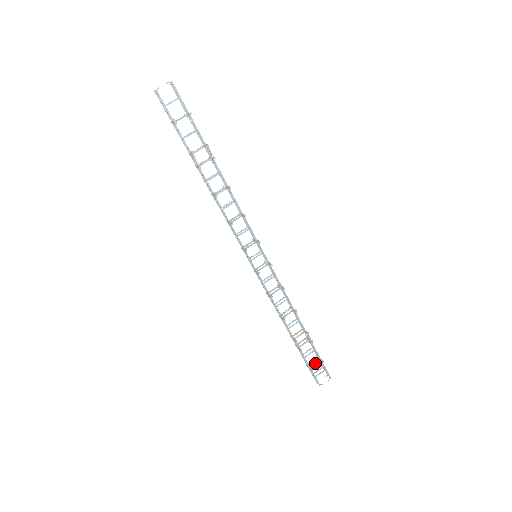
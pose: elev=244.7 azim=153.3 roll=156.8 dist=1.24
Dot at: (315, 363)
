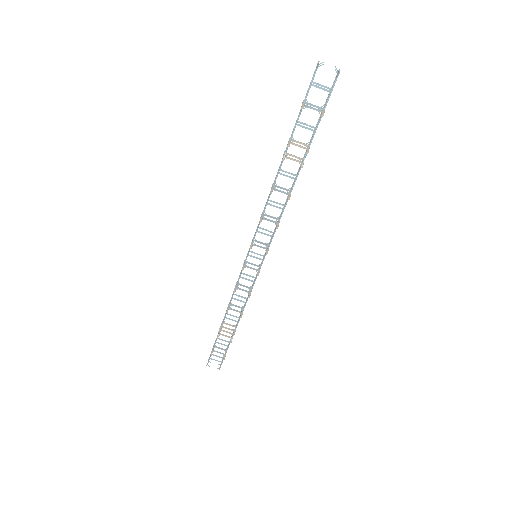
Dot at: (219, 352)
